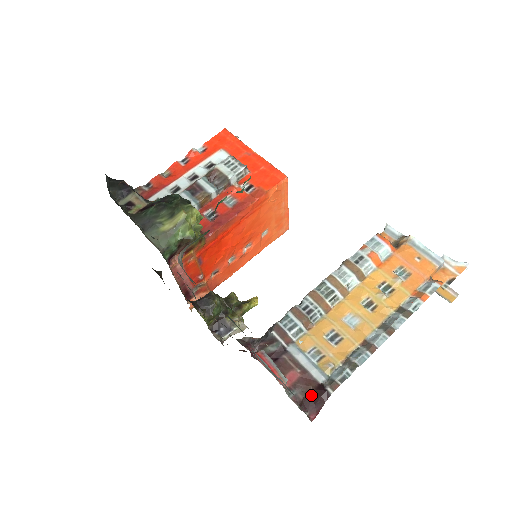
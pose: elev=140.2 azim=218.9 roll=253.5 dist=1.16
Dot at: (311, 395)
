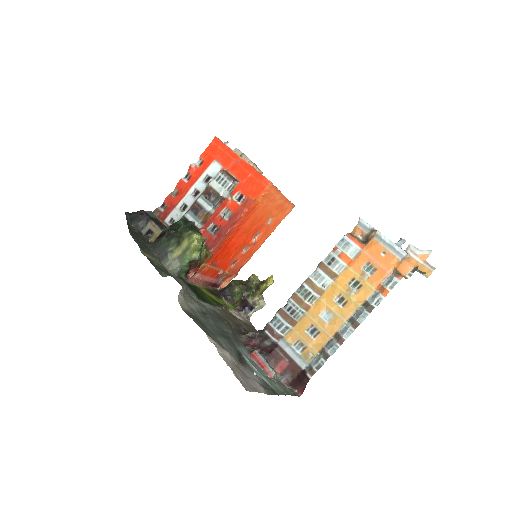
Dot at: (297, 379)
